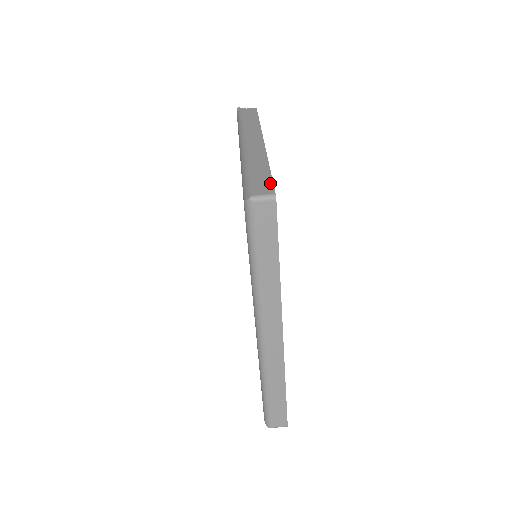
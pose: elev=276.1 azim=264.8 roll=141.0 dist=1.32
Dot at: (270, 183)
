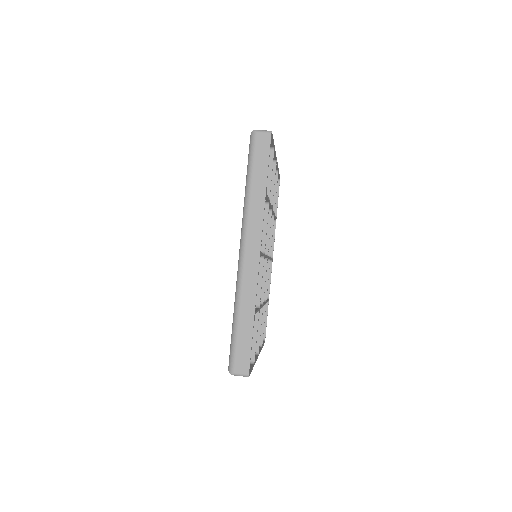
Dot at: occluded
